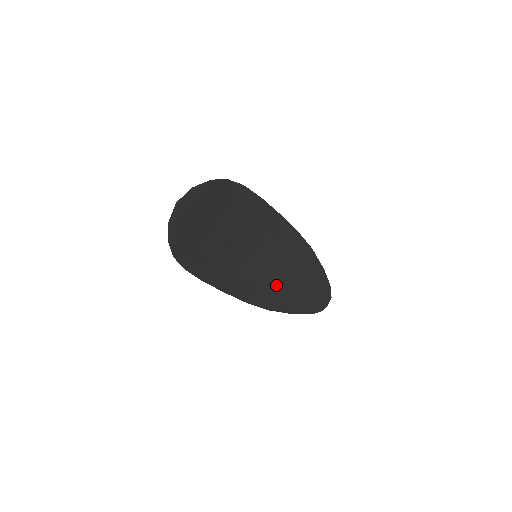
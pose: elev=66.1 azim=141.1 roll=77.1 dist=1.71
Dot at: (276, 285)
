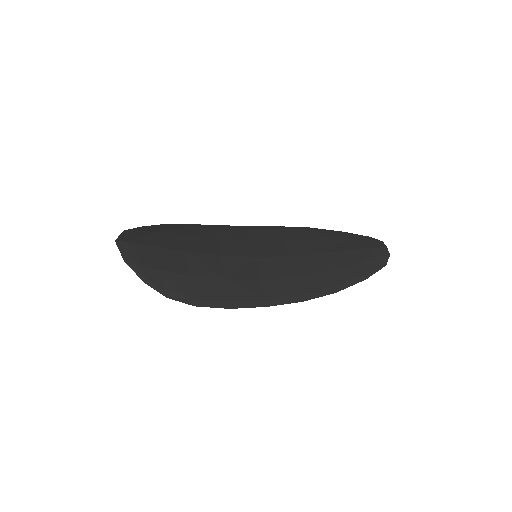
Dot at: (310, 267)
